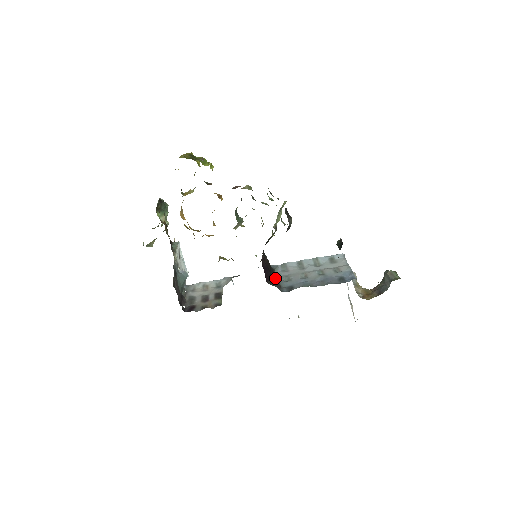
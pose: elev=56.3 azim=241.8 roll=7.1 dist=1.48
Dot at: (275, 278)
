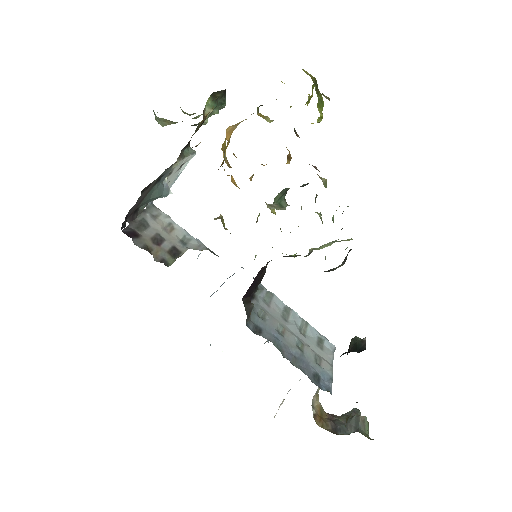
Dot at: (251, 300)
